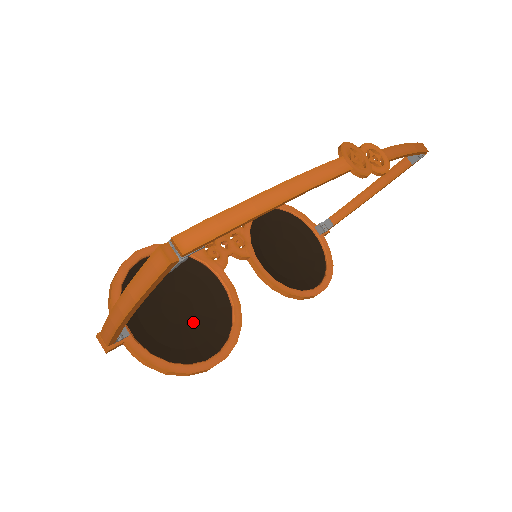
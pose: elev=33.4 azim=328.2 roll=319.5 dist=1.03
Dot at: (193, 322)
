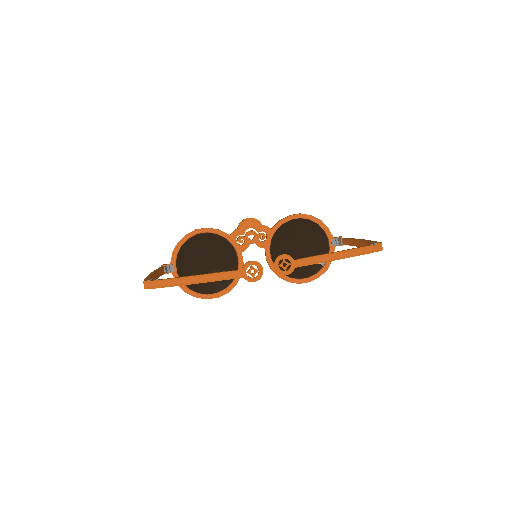
Dot at: occluded
